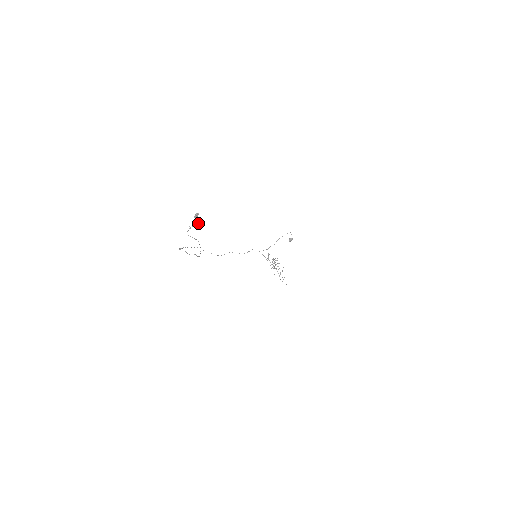
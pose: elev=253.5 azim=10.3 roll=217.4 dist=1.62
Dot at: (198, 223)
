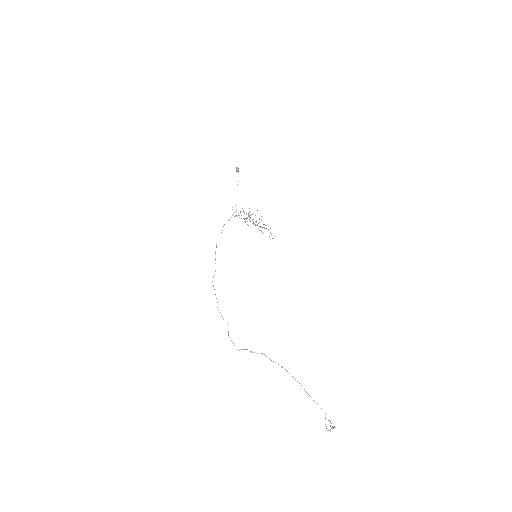
Dot at: (331, 423)
